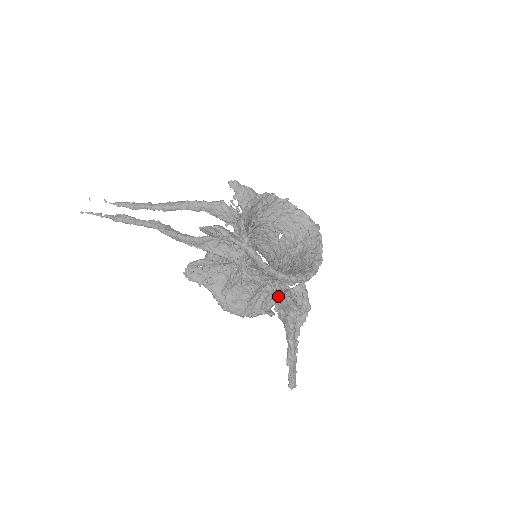
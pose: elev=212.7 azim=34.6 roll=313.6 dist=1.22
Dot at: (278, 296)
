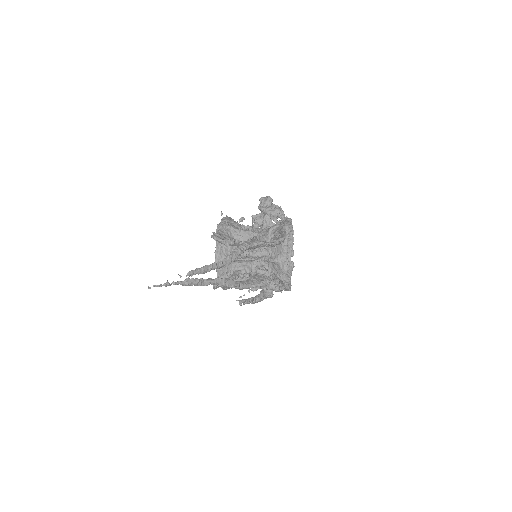
Dot at: (273, 286)
